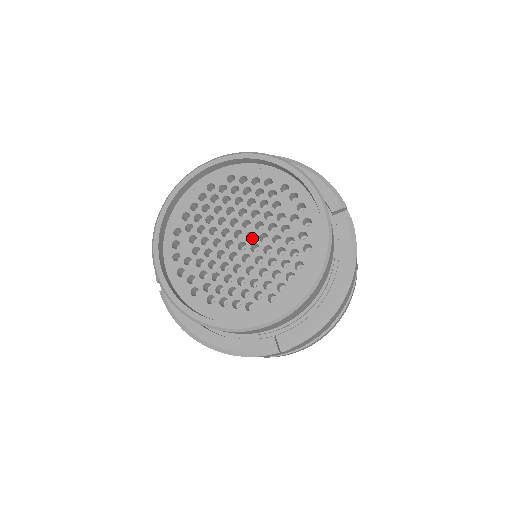
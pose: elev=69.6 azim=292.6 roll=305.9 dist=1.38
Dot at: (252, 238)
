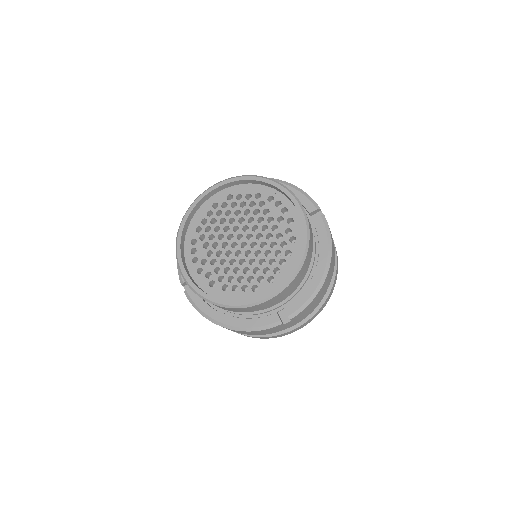
Dot at: occluded
